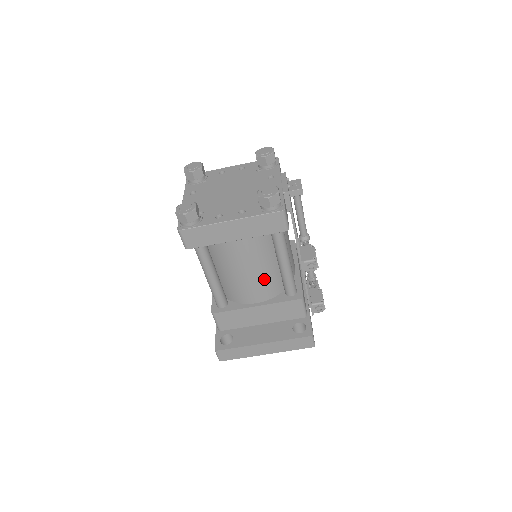
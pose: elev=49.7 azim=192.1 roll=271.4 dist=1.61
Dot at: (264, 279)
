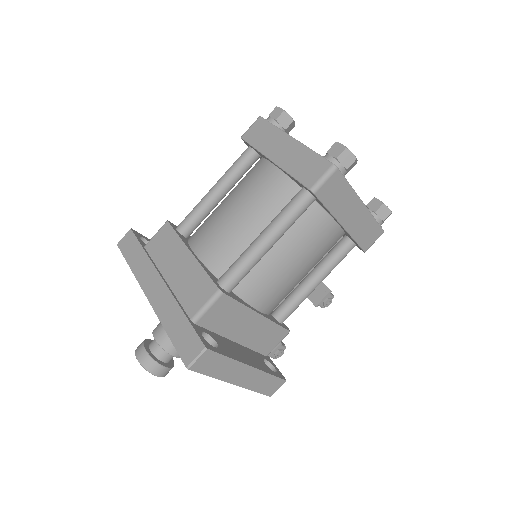
Dot at: (291, 286)
